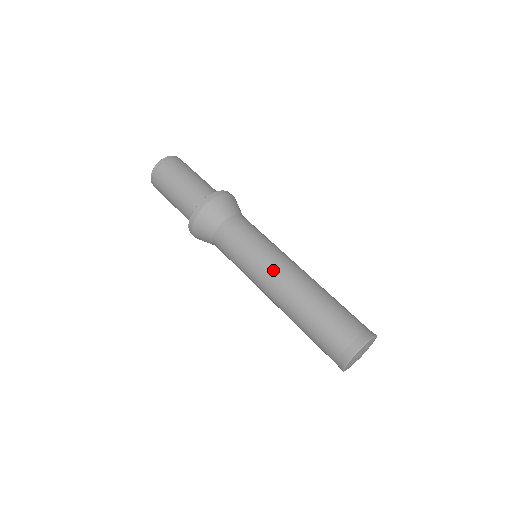
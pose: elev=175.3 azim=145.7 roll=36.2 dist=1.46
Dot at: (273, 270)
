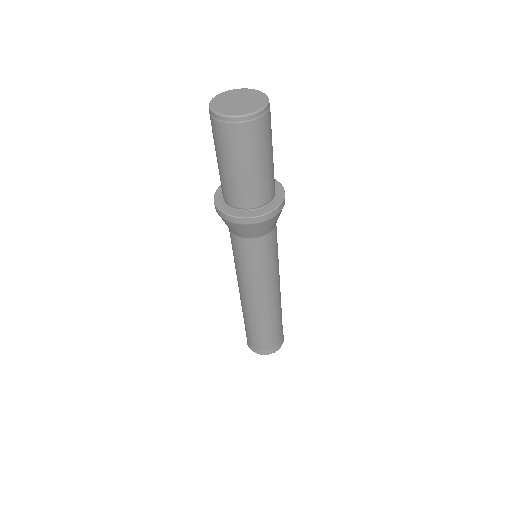
Dot at: (249, 294)
